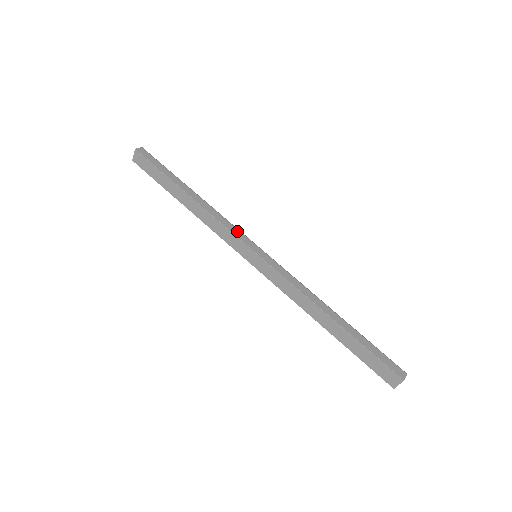
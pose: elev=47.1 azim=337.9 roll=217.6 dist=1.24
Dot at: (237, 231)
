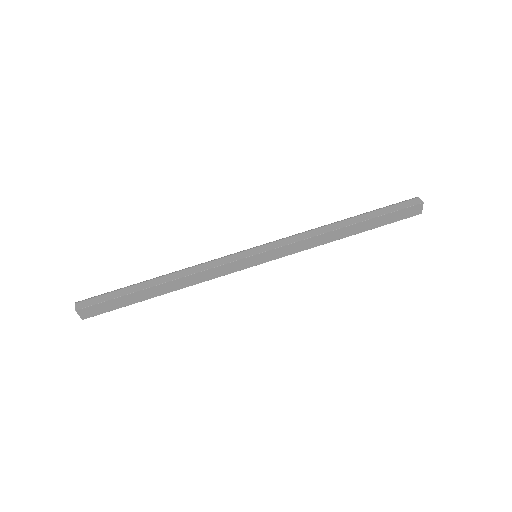
Dot at: (224, 259)
